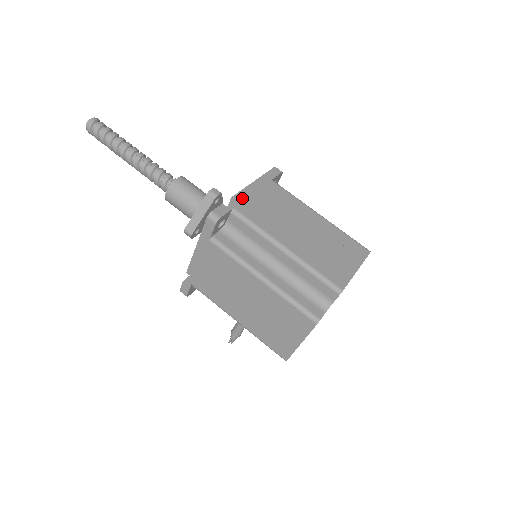
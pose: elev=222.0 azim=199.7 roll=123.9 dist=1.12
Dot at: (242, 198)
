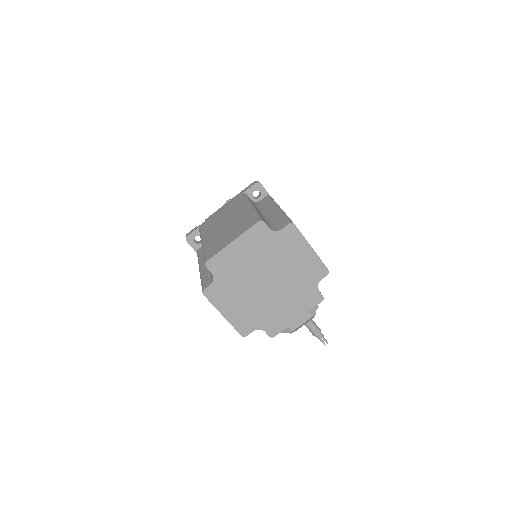
Dot at: (210, 217)
